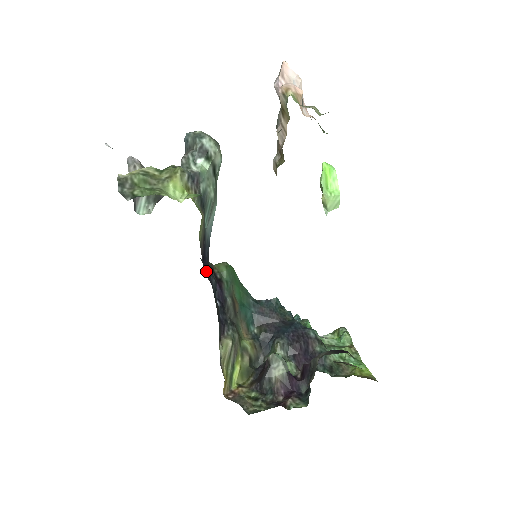
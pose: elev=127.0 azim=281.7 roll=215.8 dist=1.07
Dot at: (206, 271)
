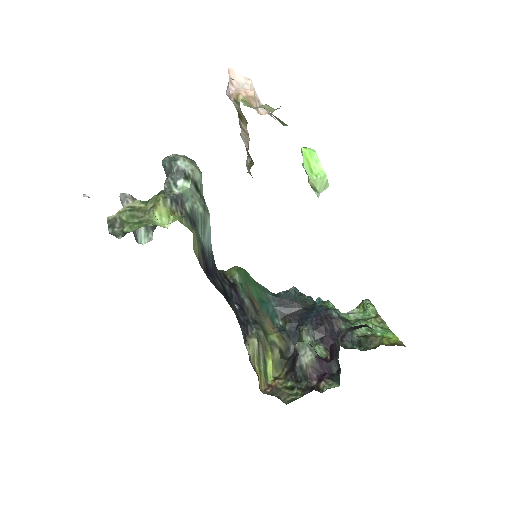
Dot at: (213, 282)
